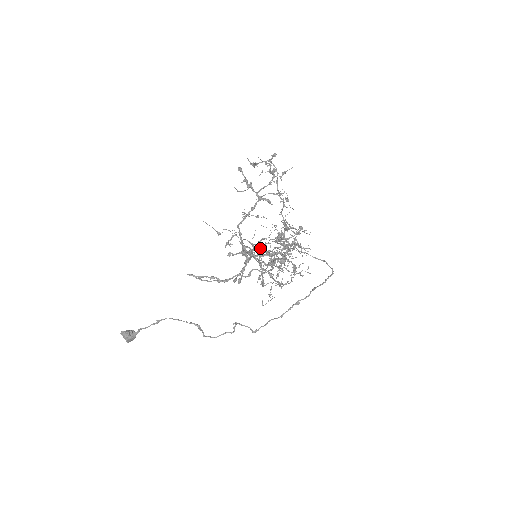
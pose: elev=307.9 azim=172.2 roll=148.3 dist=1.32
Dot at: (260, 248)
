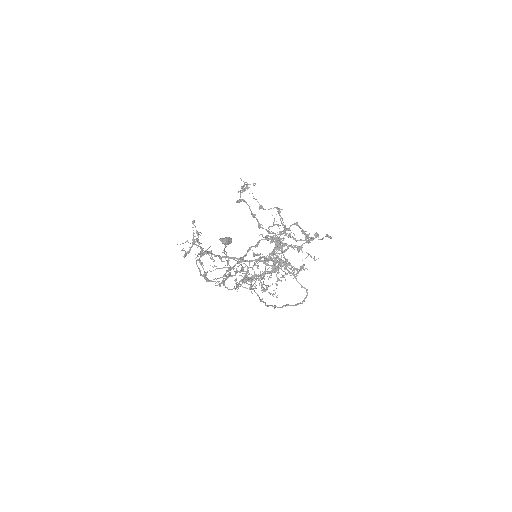
Dot at: occluded
